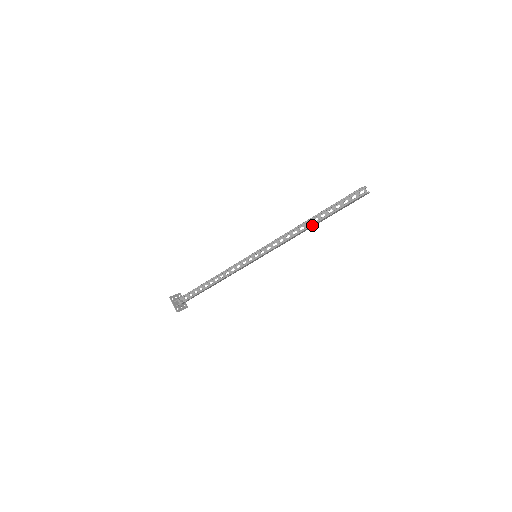
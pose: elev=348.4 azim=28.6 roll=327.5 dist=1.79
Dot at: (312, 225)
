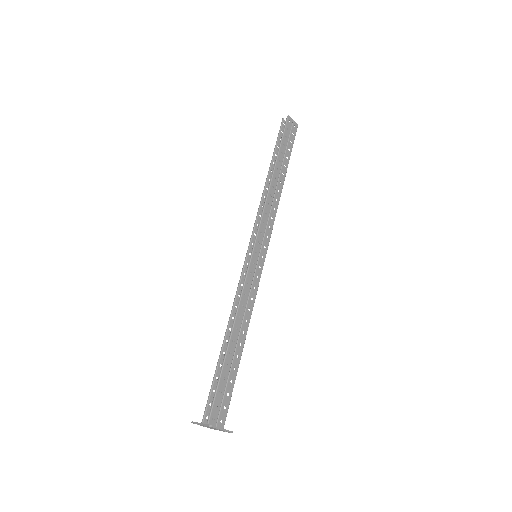
Dot at: (274, 171)
